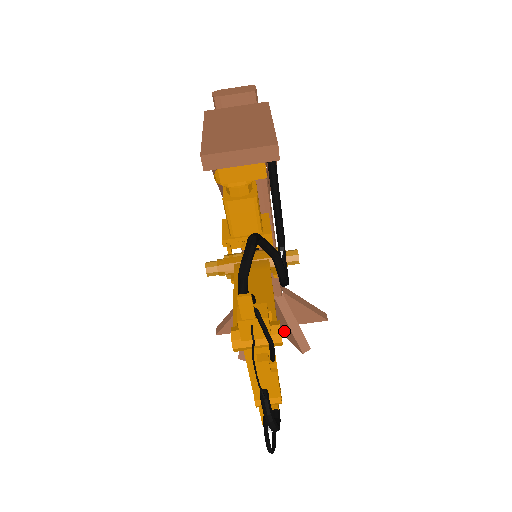
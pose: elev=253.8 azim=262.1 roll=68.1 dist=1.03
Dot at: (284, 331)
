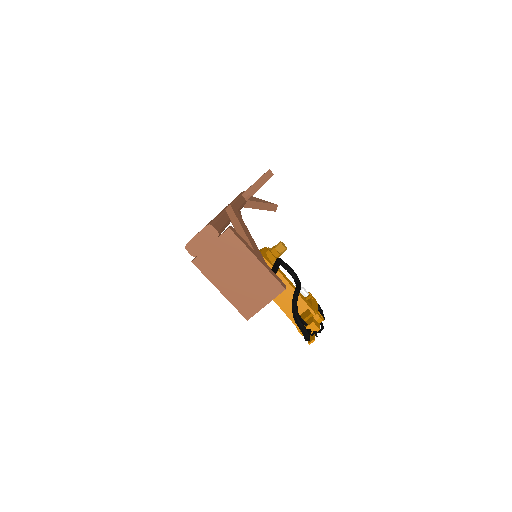
Dot at: occluded
